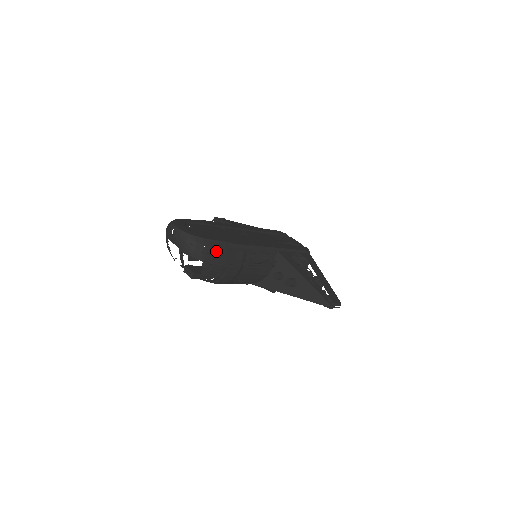
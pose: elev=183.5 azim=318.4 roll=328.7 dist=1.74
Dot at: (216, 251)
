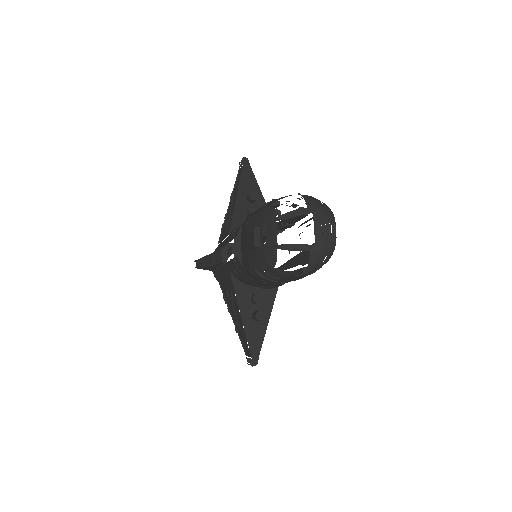
Dot at: occluded
